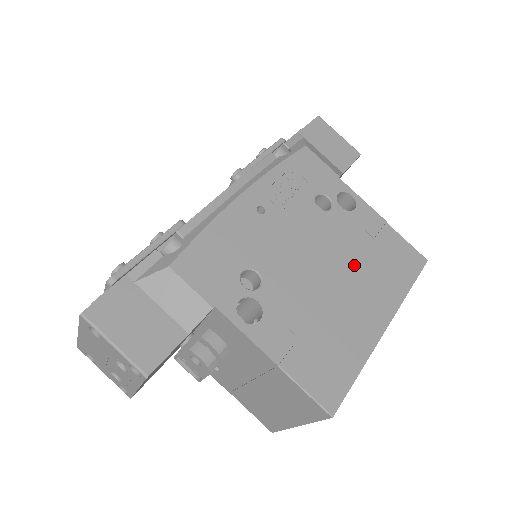
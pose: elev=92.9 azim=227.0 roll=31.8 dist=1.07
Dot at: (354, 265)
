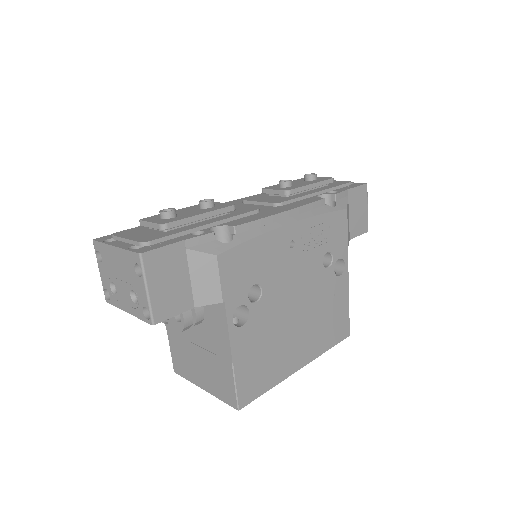
Dot at: (313, 316)
